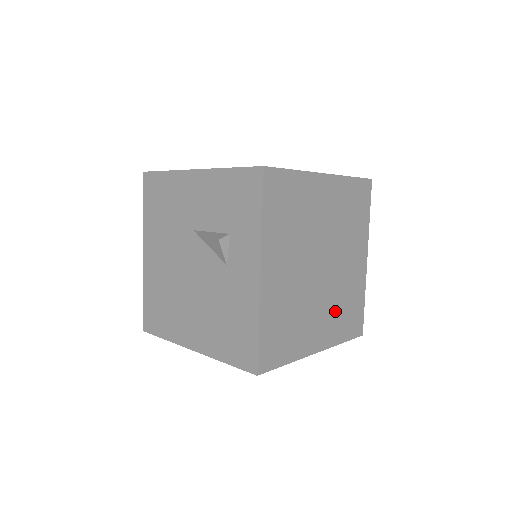
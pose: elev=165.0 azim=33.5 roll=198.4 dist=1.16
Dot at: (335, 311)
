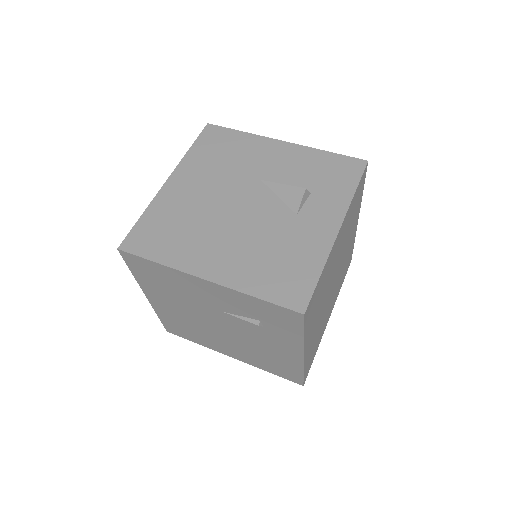
Dot at: (316, 334)
